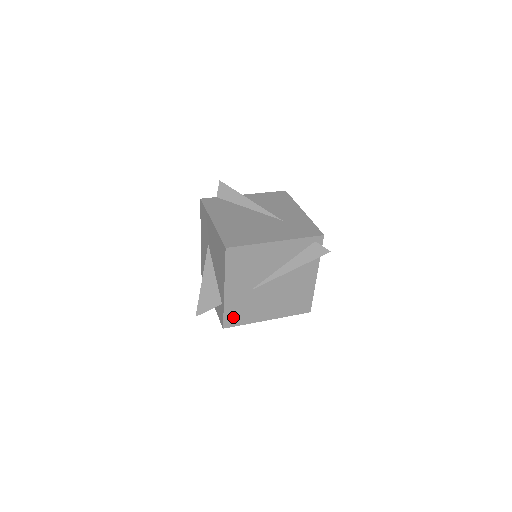
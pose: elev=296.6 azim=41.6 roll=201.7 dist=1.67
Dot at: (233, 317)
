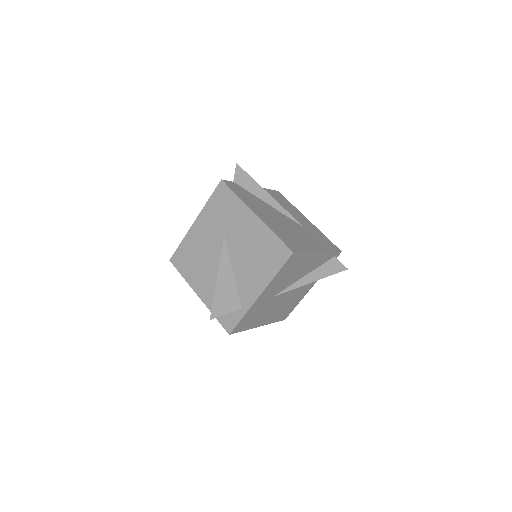
Dot at: (244, 323)
